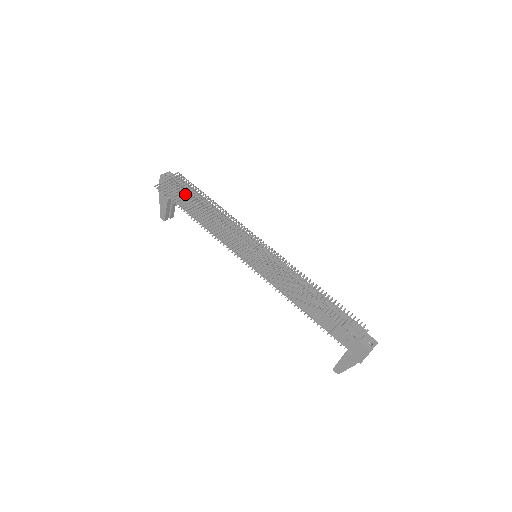
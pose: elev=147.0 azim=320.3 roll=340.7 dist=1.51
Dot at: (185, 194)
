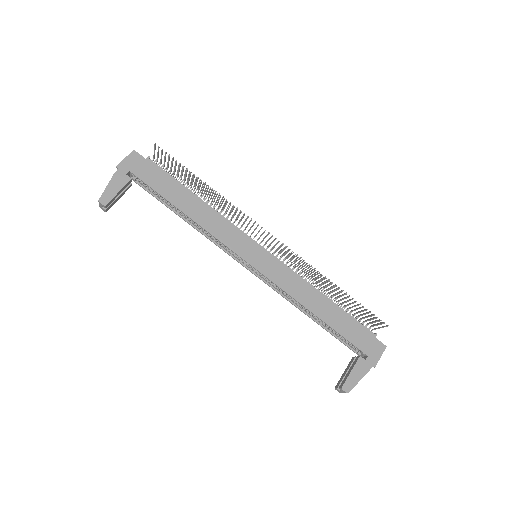
Dot at: occluded
